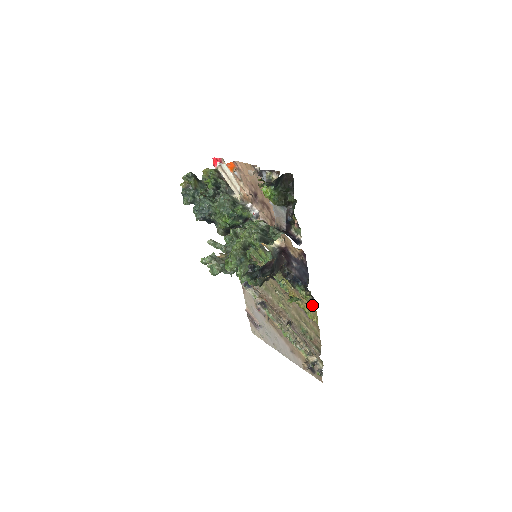
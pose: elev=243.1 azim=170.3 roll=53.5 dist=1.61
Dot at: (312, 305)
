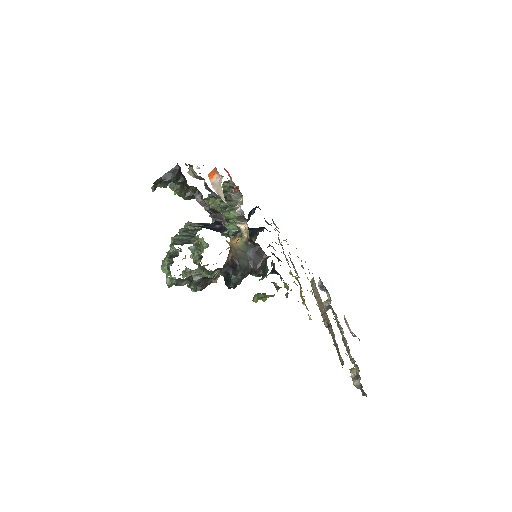
Dot at: occluded
